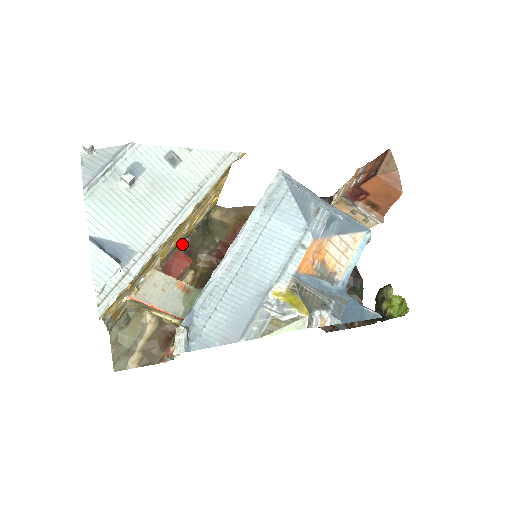
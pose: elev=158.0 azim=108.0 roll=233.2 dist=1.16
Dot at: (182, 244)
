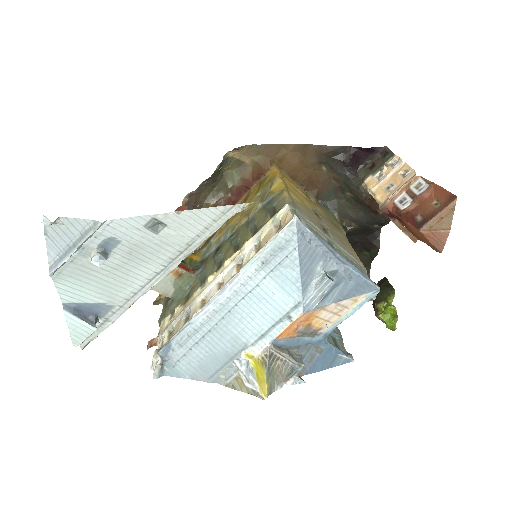
Dot at: (186, 197)
